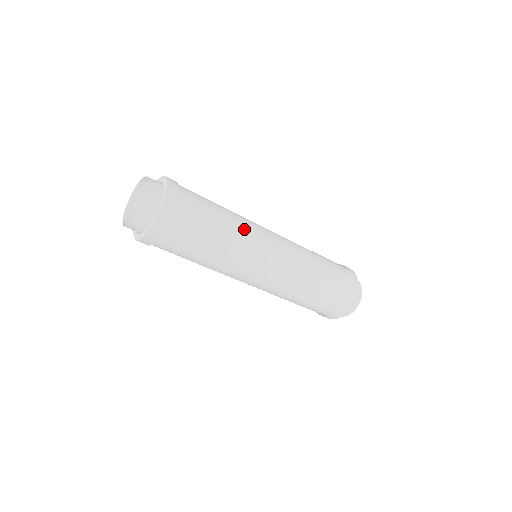
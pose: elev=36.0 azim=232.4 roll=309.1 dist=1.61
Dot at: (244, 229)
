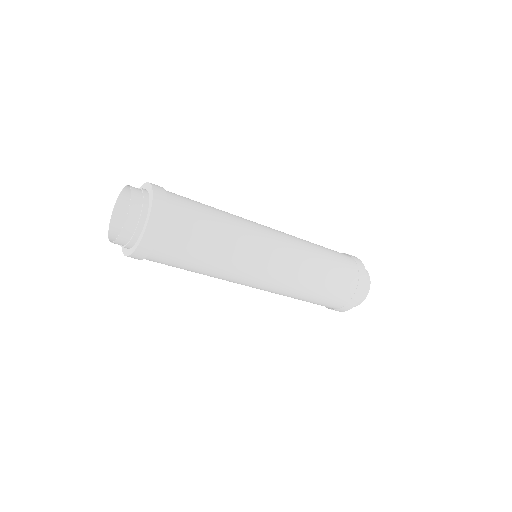
Dot at: (237, 217)
